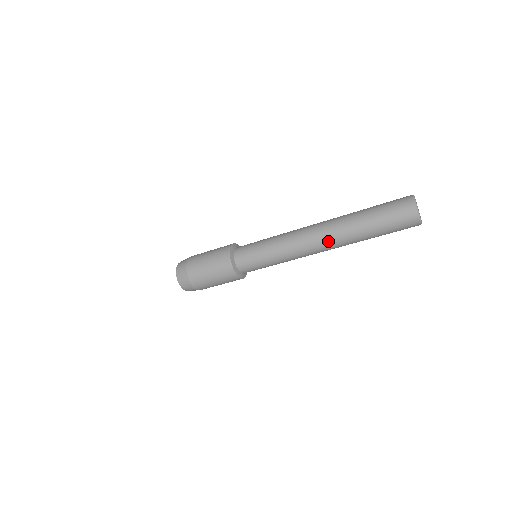
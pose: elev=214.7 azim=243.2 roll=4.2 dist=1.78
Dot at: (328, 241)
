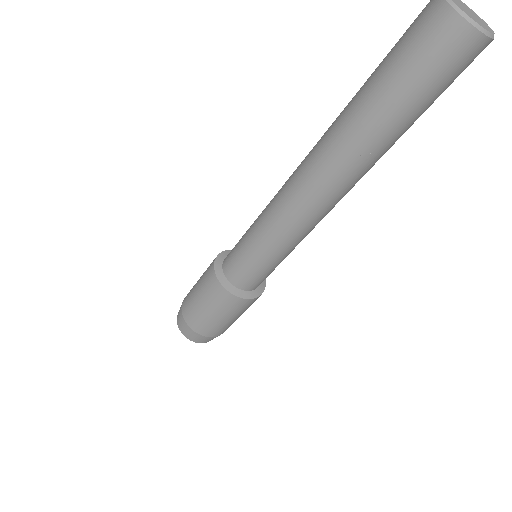
Dot at: (329, 179)
